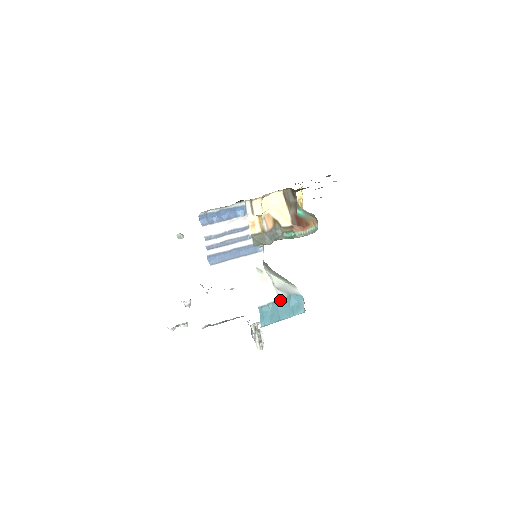
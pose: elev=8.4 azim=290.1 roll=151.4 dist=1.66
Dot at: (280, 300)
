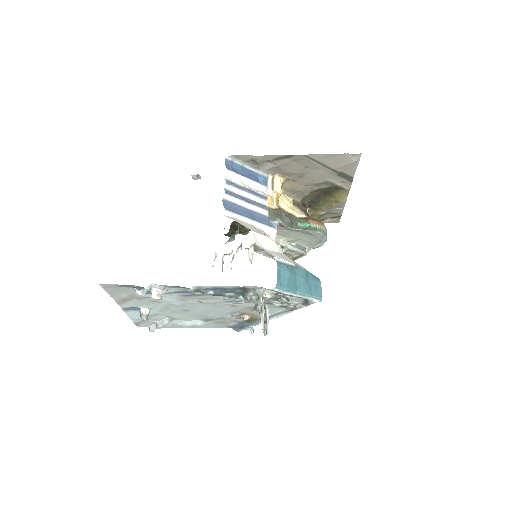
Dot at: (298, 269)
